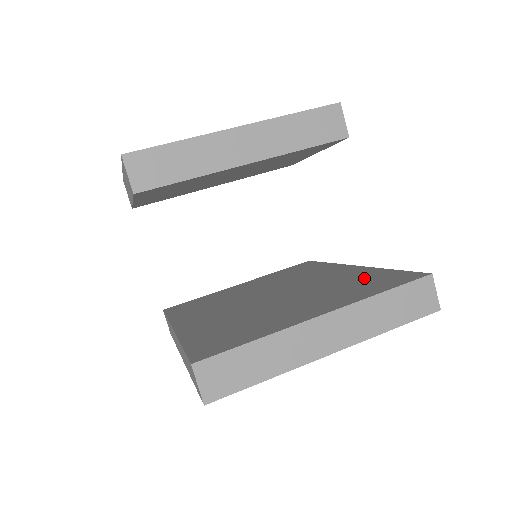
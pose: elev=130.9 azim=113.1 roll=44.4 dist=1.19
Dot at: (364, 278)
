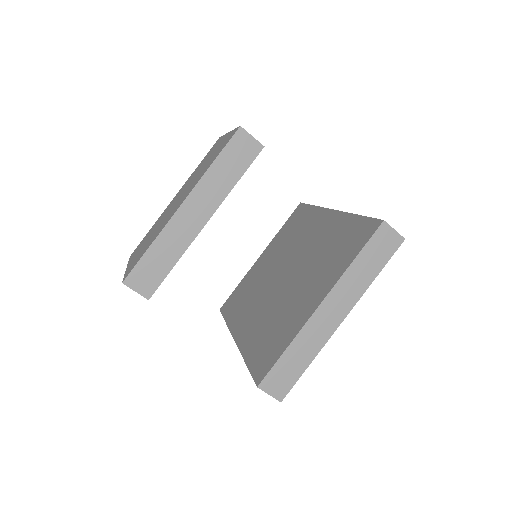
Dot at: (341, 235)
